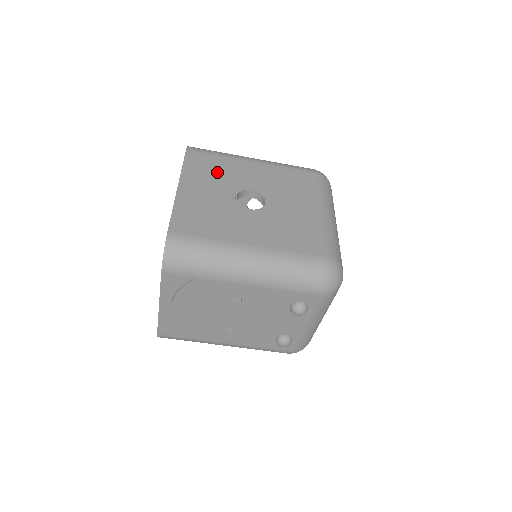
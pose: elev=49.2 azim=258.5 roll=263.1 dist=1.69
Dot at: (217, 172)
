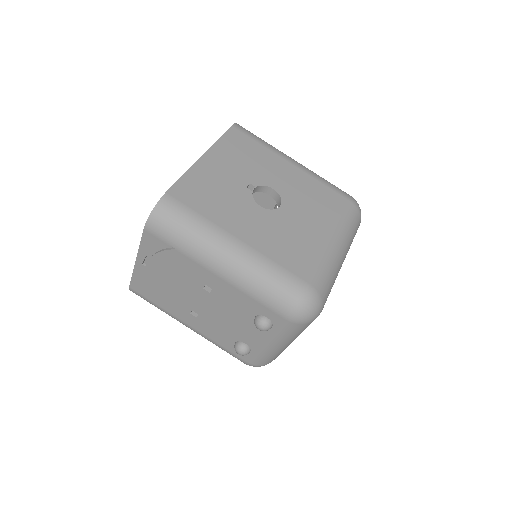
Dot at: (249, 158)
